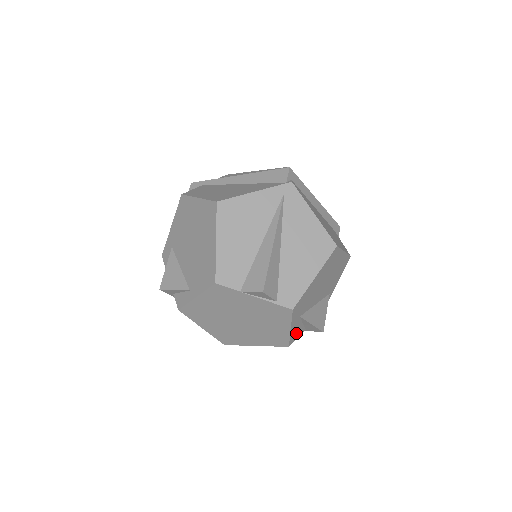
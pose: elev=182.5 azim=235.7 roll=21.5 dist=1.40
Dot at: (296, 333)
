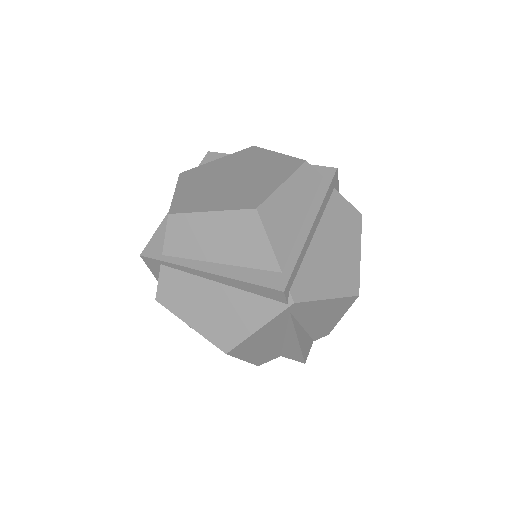
Dot at: occluded
